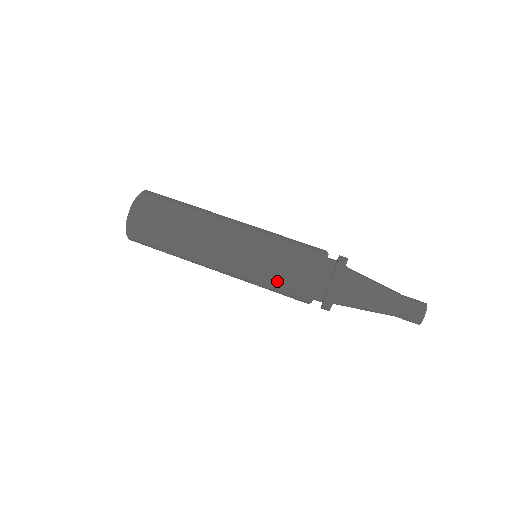
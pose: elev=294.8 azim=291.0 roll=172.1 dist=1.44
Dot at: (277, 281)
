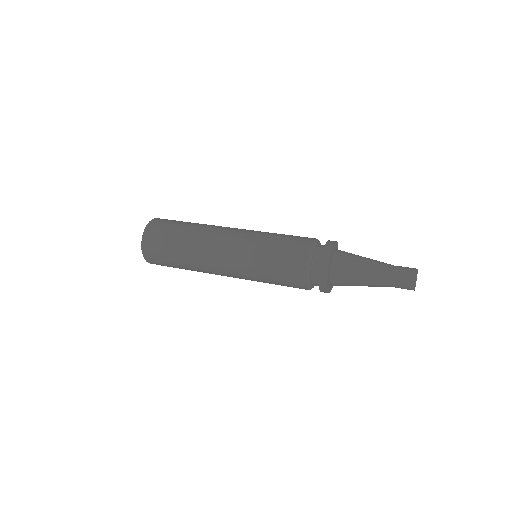
Dot at: (282, 237)
